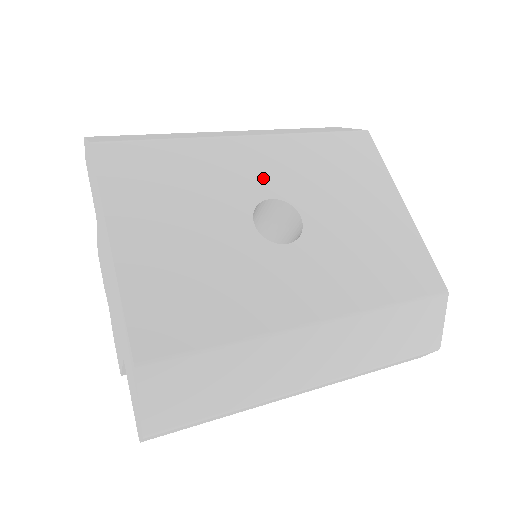
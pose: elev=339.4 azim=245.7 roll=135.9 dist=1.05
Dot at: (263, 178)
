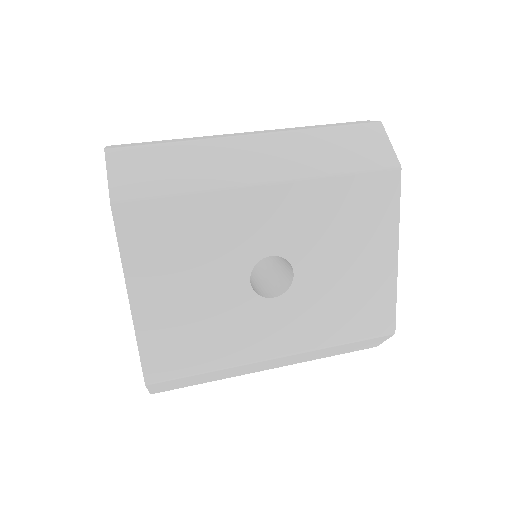
Dot at: (270, 234)
